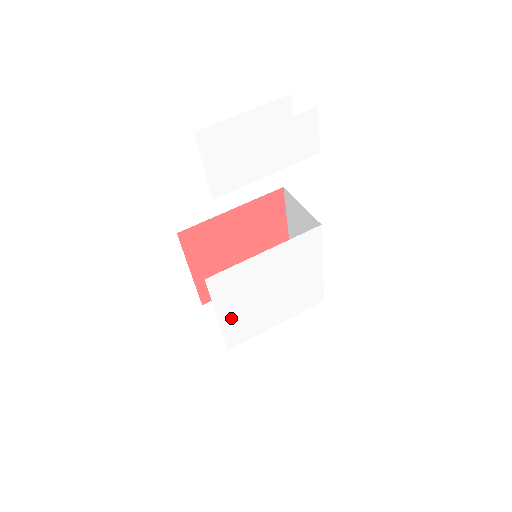
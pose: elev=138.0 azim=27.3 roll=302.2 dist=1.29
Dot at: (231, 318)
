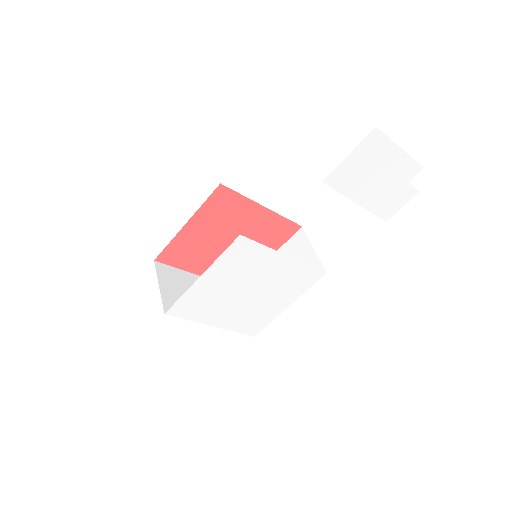
Dot at: (205, 287)
